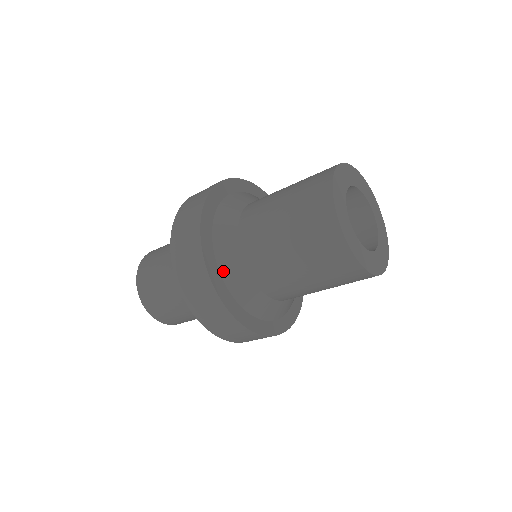
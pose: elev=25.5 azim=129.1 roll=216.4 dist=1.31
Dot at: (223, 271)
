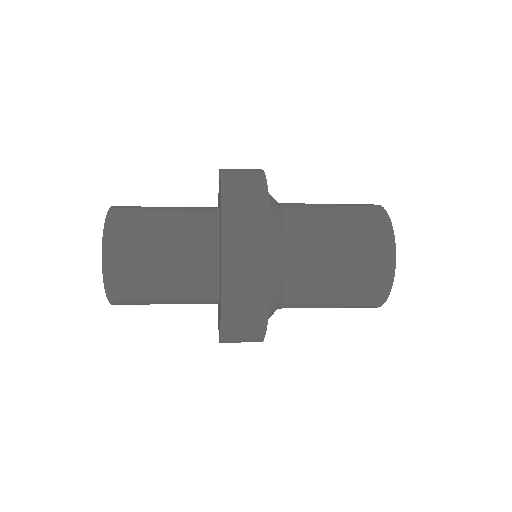
Dot at: (271, 277)
